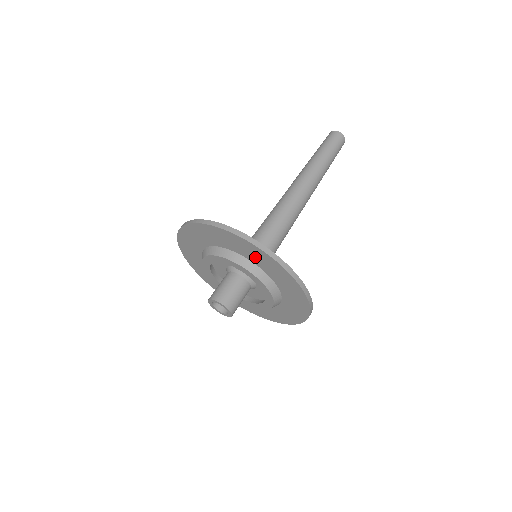
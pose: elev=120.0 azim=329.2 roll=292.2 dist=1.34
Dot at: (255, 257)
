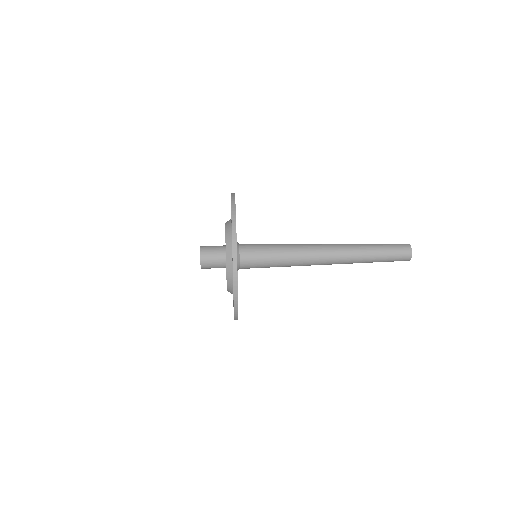
Dot at: occluded
